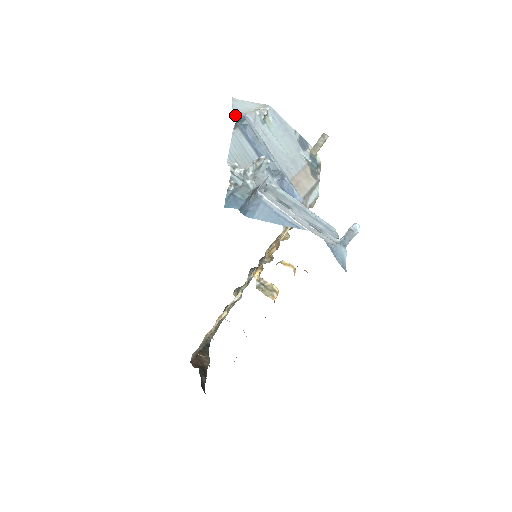
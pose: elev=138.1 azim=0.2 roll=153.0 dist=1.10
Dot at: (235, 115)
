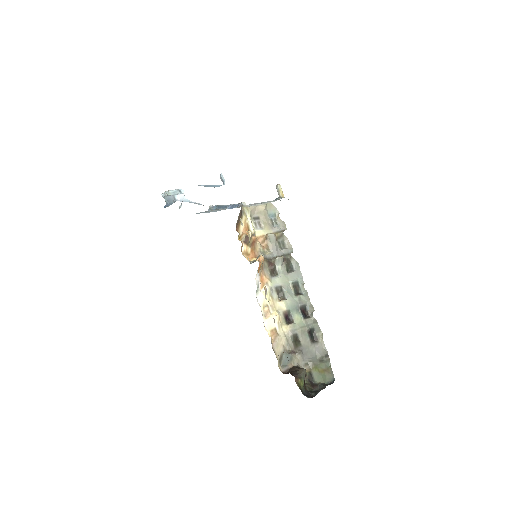
Dot at: occluded
